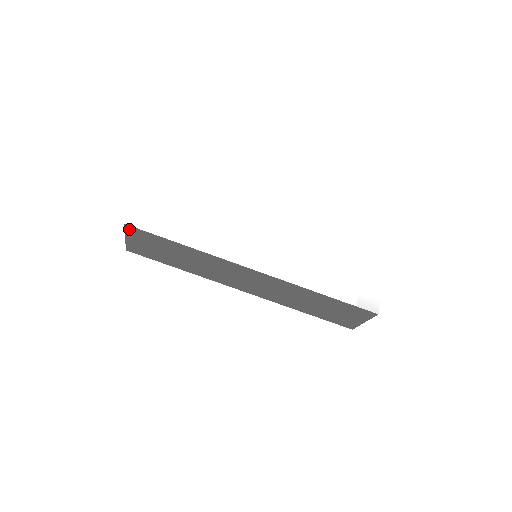
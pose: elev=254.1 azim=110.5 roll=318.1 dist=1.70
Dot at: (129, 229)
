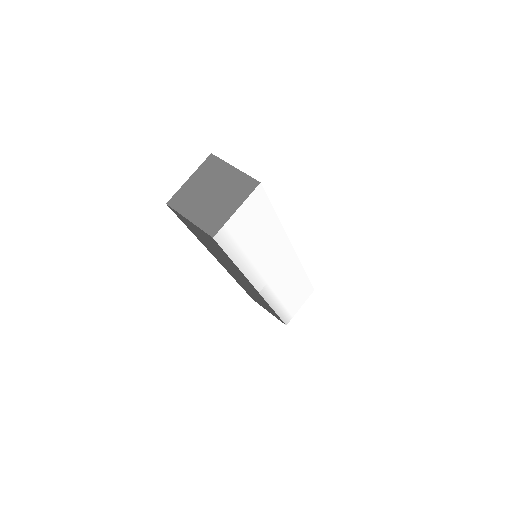
Dot at: (209, 235)
